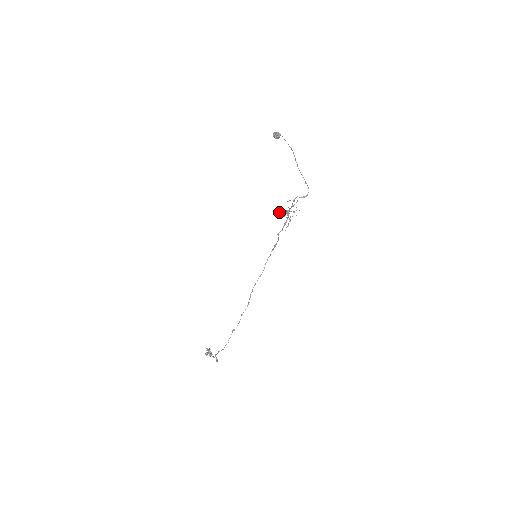
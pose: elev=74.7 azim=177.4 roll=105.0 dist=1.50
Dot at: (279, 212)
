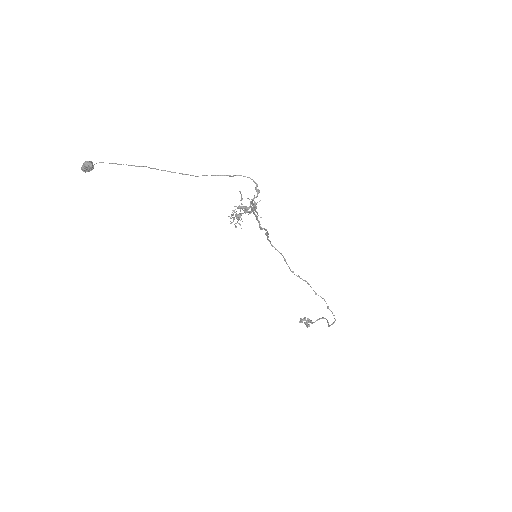
Dot at: occluded
